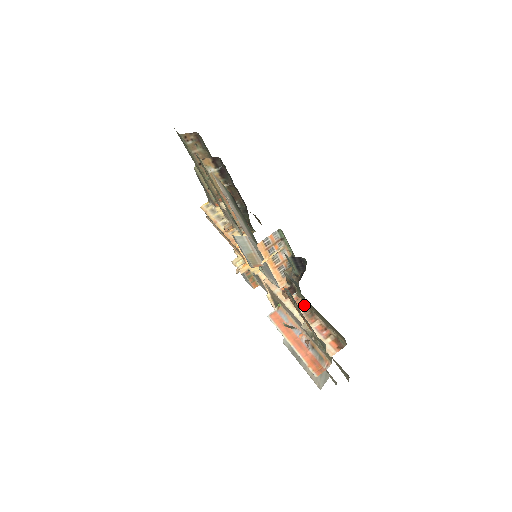
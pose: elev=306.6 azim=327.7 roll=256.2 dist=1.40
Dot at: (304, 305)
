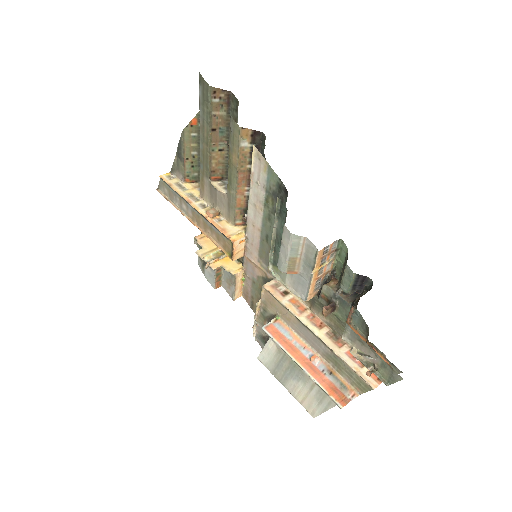
Dot at: (324, 325)
